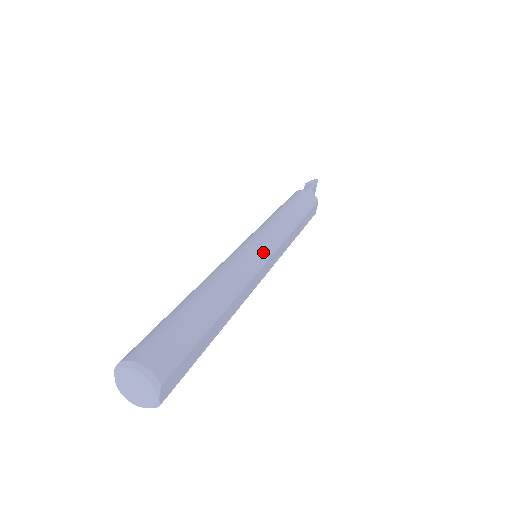
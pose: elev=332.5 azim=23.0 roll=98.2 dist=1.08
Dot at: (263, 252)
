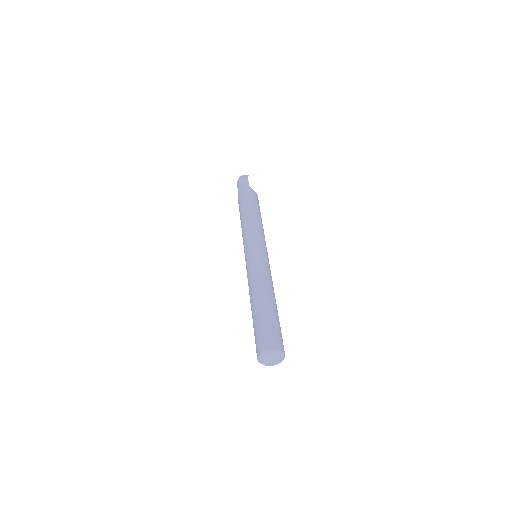
Dot at: (267, 257)
